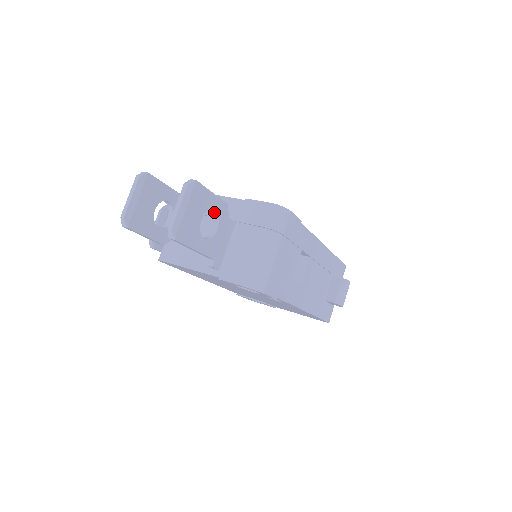
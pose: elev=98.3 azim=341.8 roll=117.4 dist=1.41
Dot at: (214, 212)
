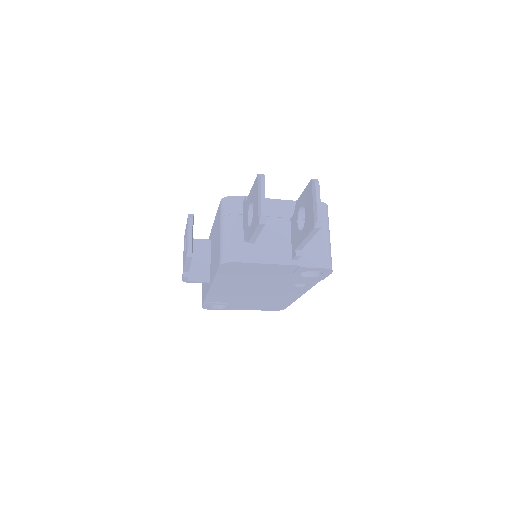
Dot at: (303, 209)
